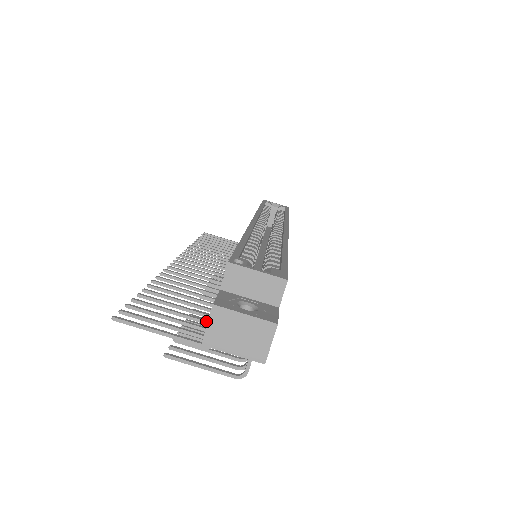
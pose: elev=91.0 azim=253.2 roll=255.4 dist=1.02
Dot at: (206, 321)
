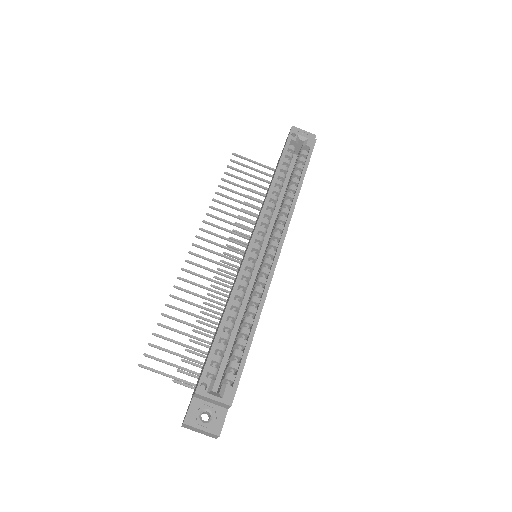
Dot at: (201, 352)
